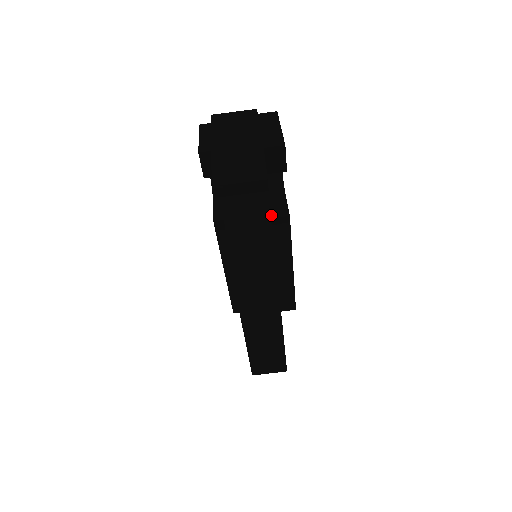
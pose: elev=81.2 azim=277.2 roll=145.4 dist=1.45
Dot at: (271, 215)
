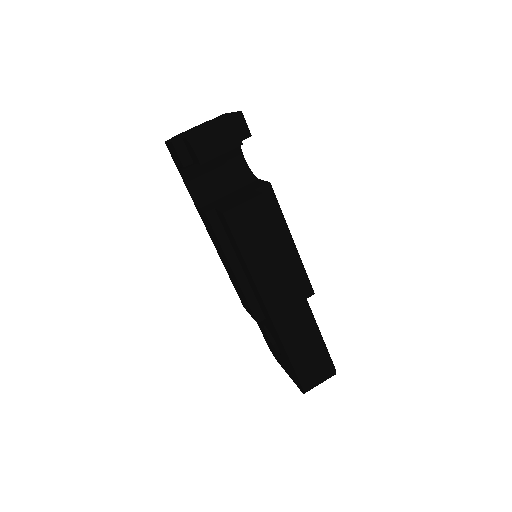
Dot at: (254, 189)
